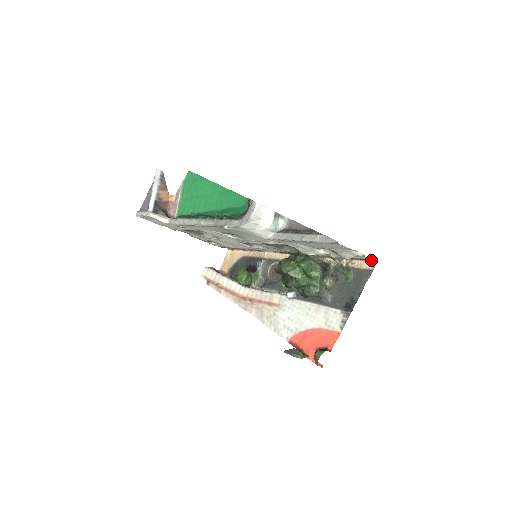
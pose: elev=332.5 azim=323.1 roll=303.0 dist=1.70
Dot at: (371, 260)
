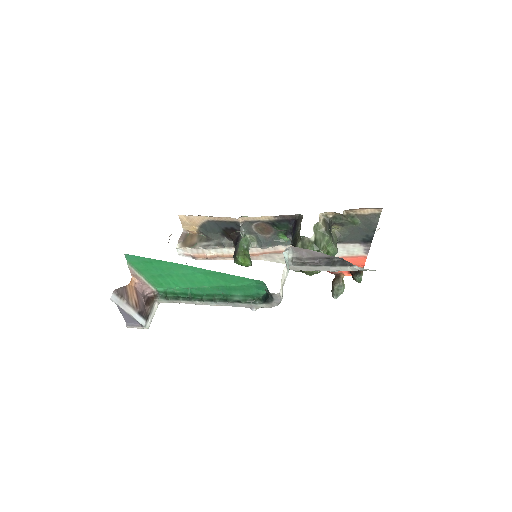
Dot at: occluded
